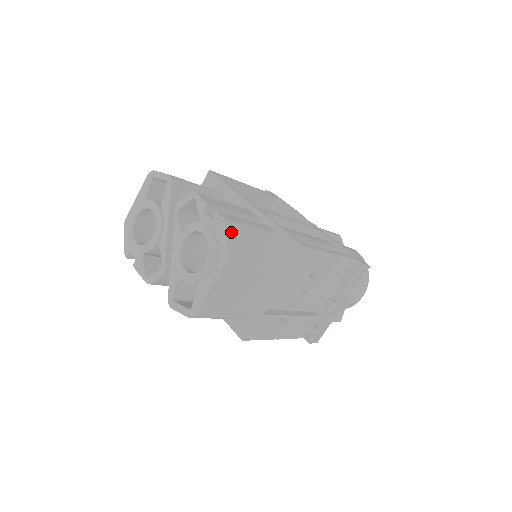
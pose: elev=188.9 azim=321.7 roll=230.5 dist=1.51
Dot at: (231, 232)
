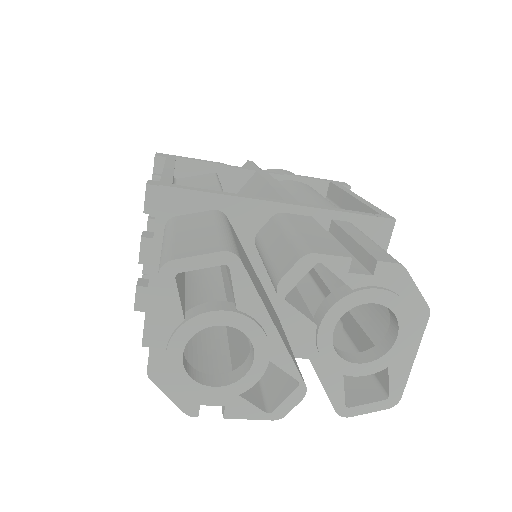
Dot at: occluded
